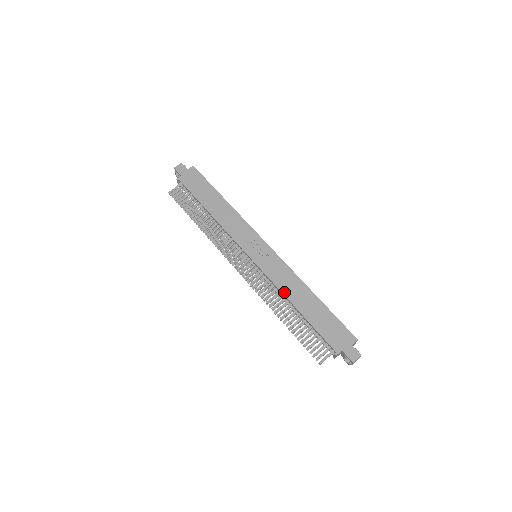
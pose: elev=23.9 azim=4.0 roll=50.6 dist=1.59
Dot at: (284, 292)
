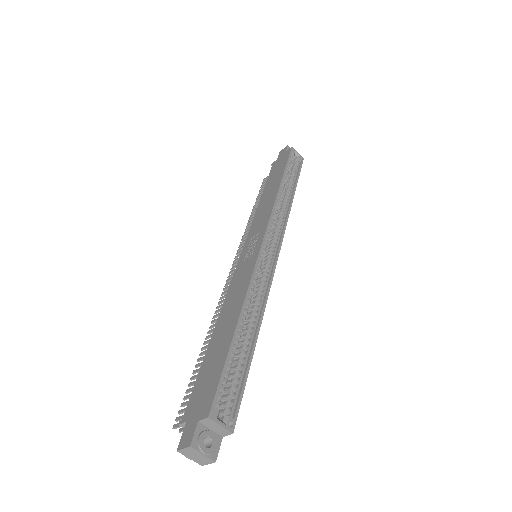
Dot at: (224, 306)
